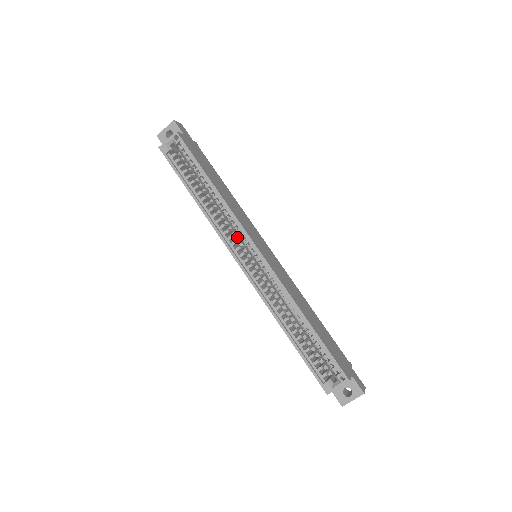
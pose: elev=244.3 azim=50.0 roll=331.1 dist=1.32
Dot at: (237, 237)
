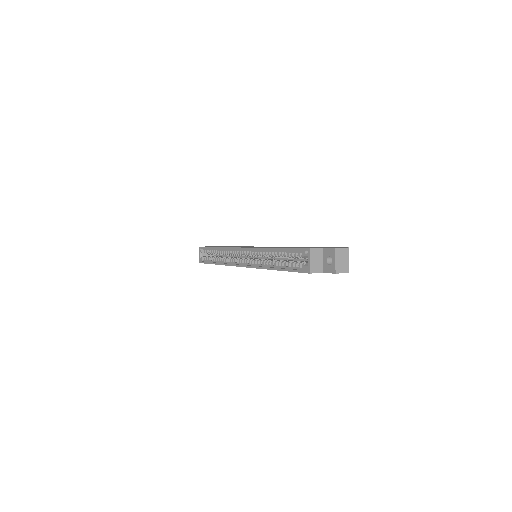
Dot at: occluded
